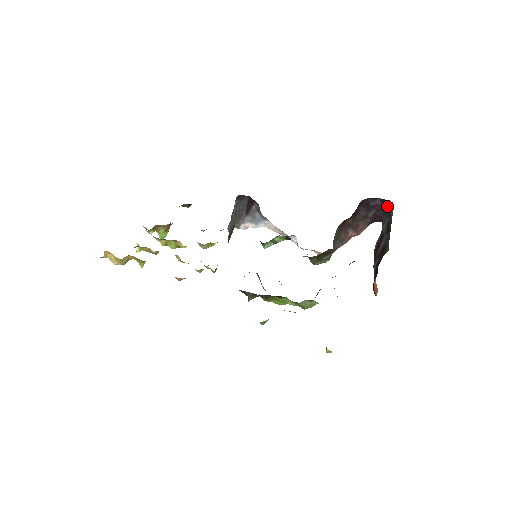
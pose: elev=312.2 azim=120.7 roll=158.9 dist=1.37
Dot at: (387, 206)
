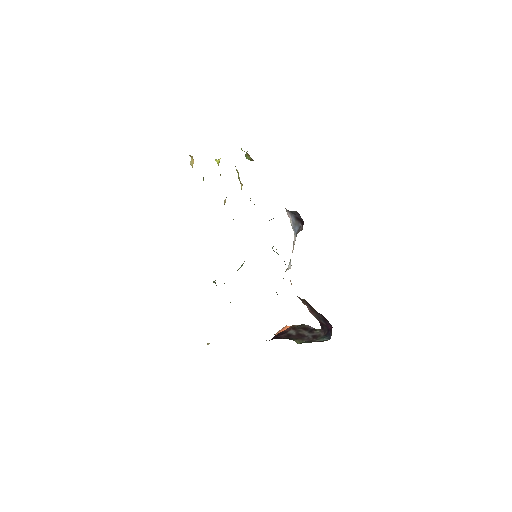
Dot at: (329, 334)
